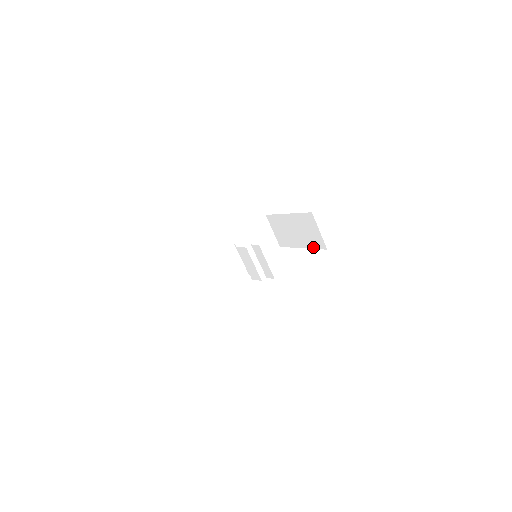
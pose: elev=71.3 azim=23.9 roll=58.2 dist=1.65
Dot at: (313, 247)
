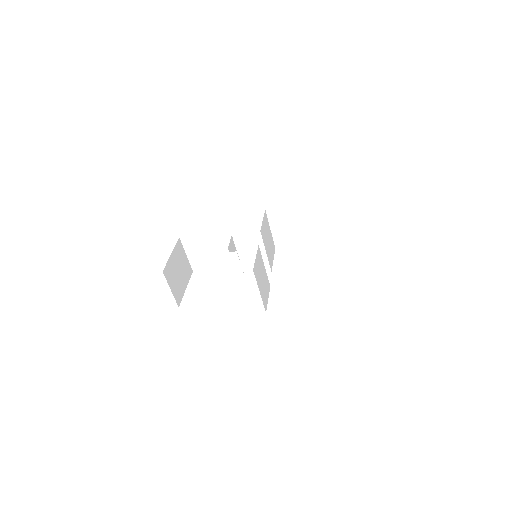
Dot at: occluded
